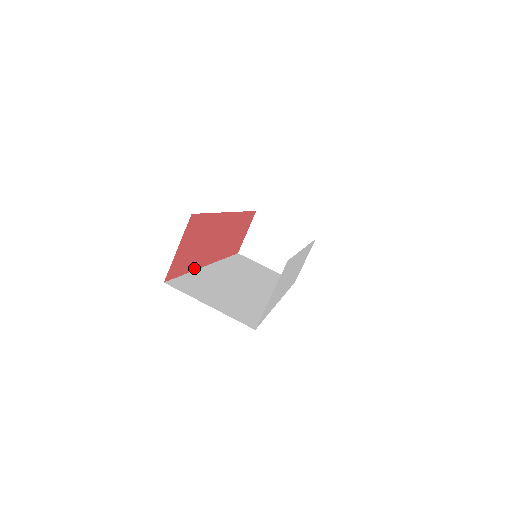
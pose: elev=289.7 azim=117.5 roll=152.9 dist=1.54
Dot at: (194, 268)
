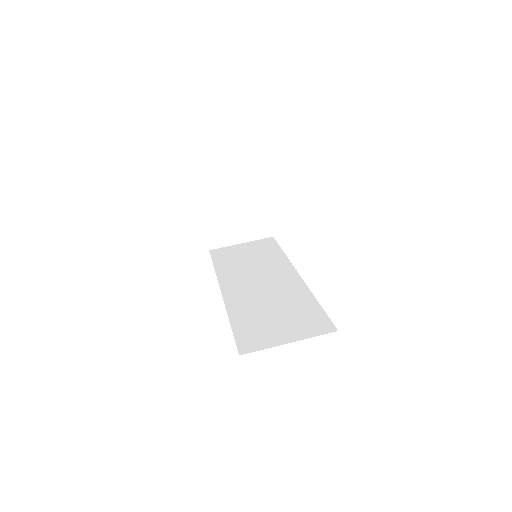
Dot at: occluded
